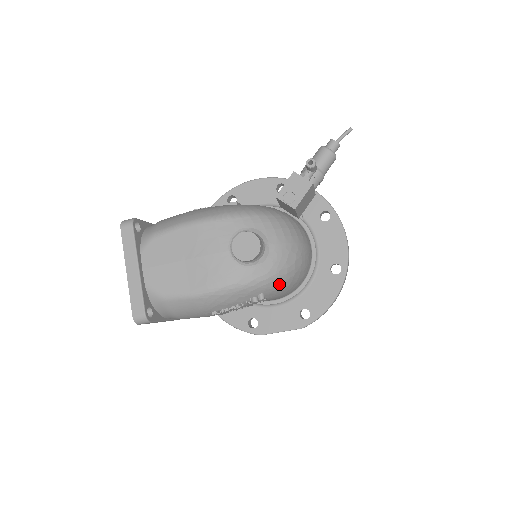
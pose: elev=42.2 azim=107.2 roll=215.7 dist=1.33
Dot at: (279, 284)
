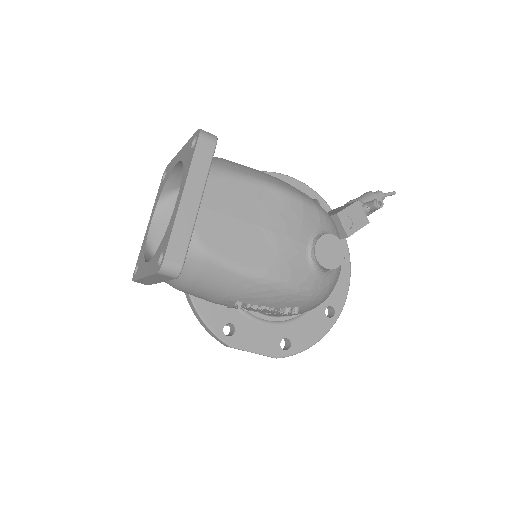
Dot at: (314, 305)
